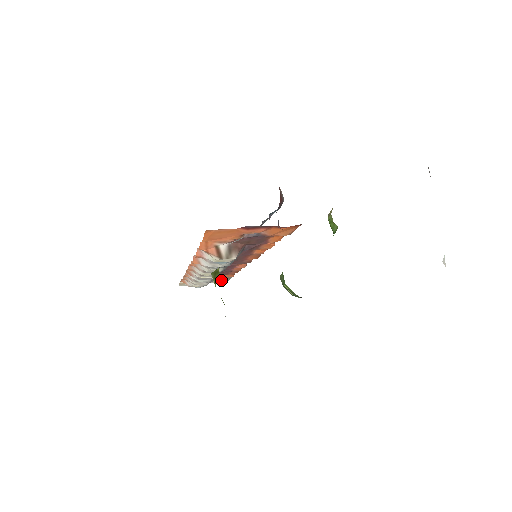
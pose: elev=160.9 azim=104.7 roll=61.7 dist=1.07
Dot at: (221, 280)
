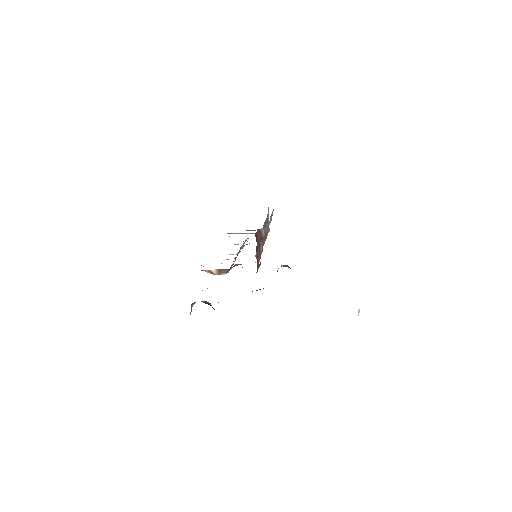
Dot at: occluded
